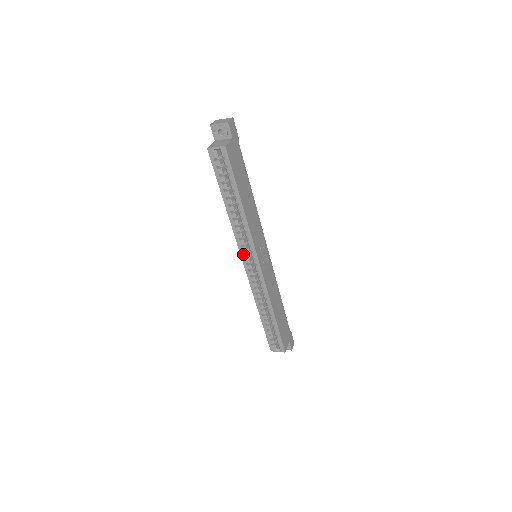
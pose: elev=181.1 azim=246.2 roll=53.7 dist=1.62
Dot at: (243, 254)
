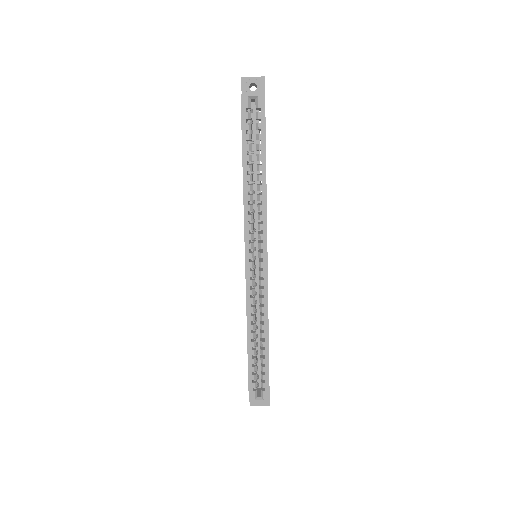
Dot at: (248, 244)
